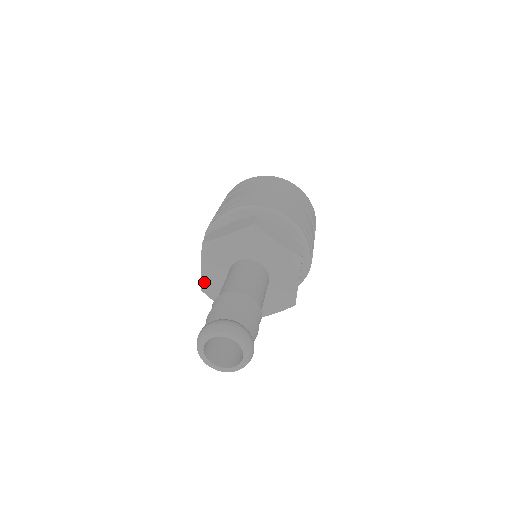
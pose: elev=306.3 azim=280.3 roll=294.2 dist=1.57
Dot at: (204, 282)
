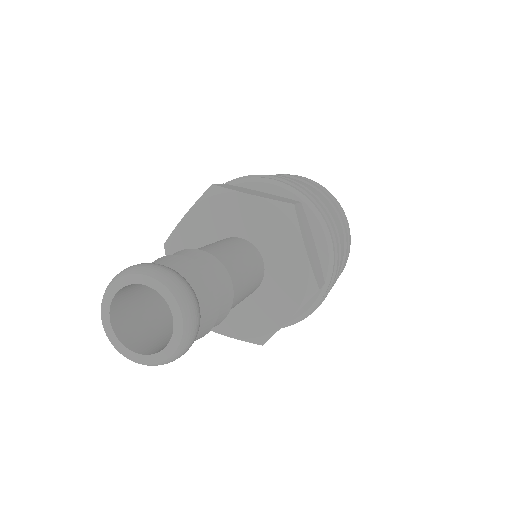
Dot at: (176, 235)
